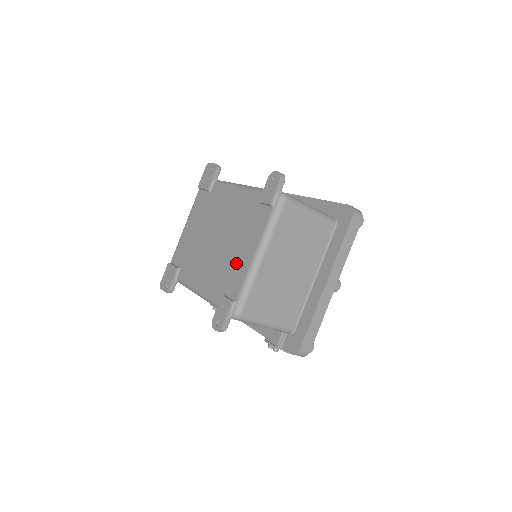
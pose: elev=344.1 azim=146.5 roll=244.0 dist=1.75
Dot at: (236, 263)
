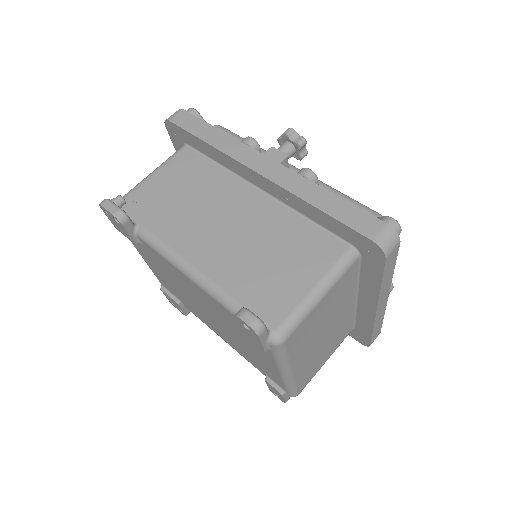
Dot at: (258, 361)
